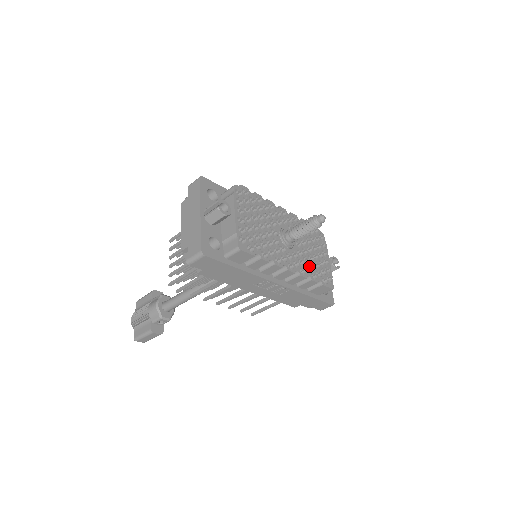
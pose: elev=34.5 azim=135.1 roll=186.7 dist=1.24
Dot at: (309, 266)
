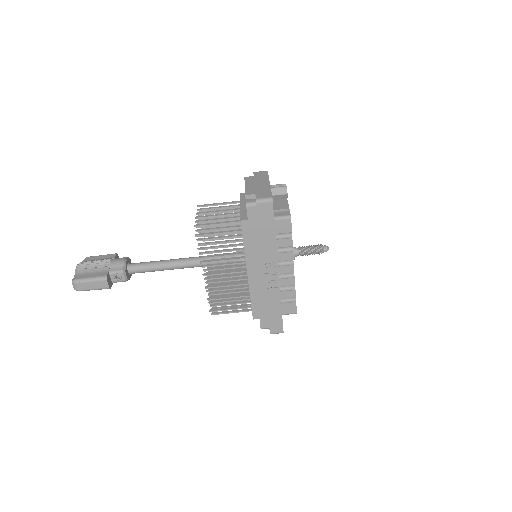
Dot at: occluded
